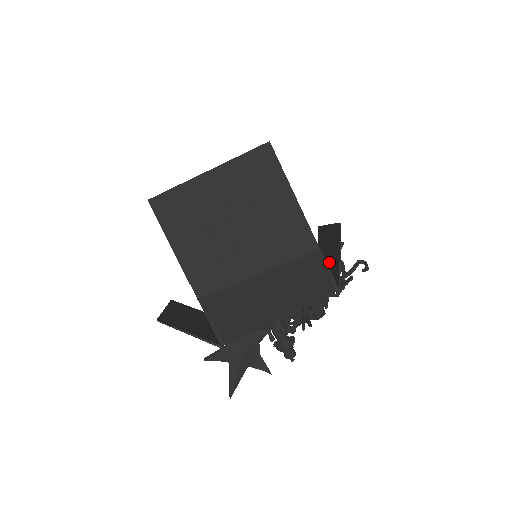
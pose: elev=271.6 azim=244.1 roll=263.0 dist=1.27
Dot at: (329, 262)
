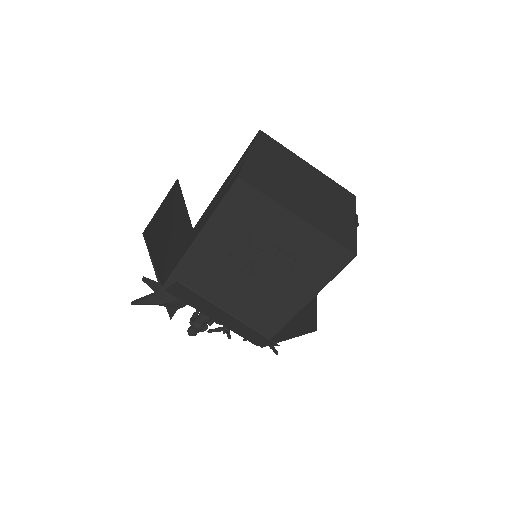
Dot at: occluded
